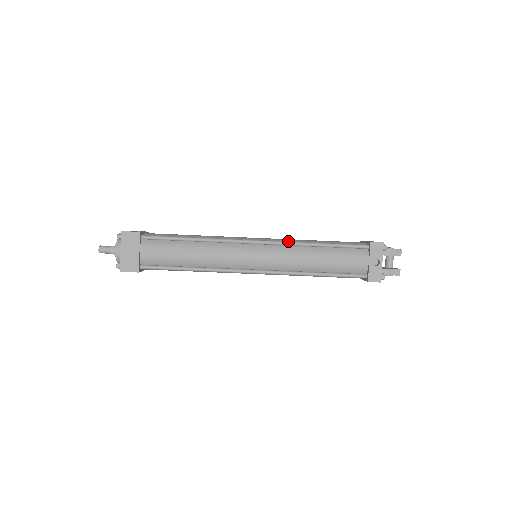
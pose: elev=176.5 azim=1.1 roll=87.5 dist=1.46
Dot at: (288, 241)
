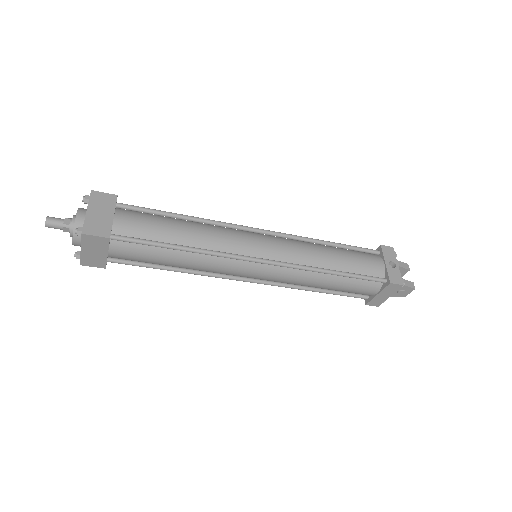
Dot at: occluded
